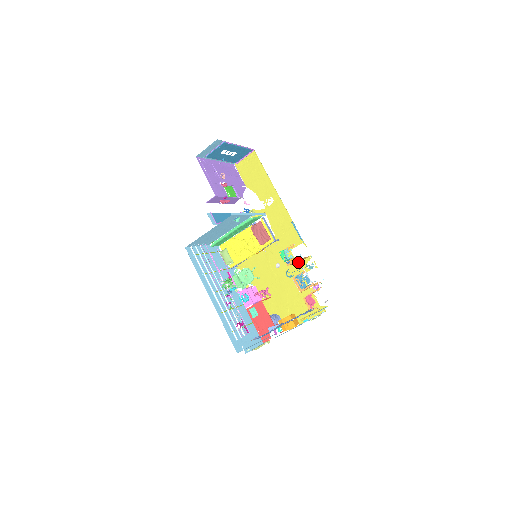
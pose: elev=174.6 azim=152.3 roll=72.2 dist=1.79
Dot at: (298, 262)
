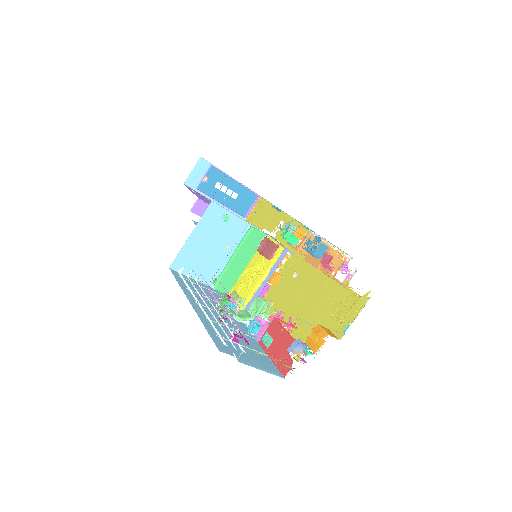
Dot at: occluded
